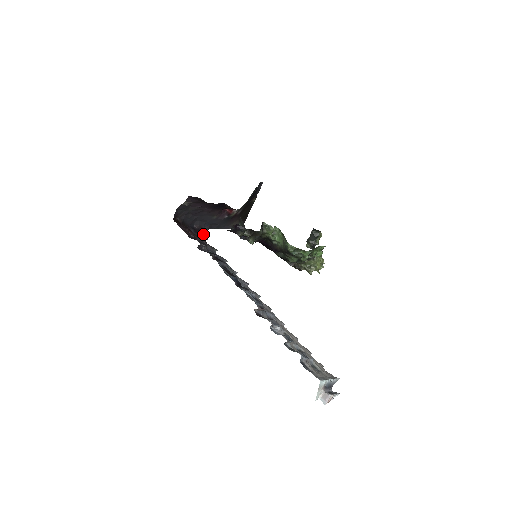
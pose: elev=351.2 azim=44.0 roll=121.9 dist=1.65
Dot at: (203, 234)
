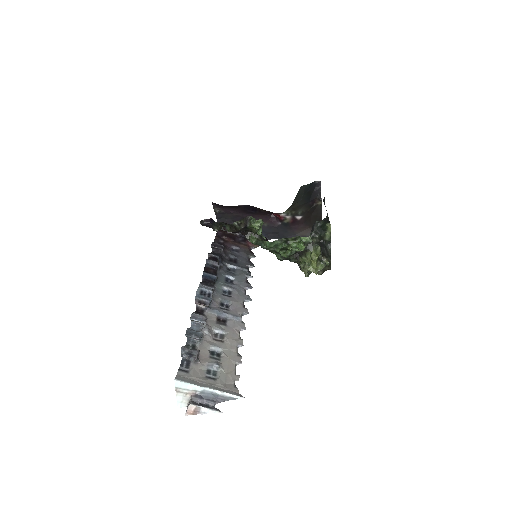
Dot at: occluded
